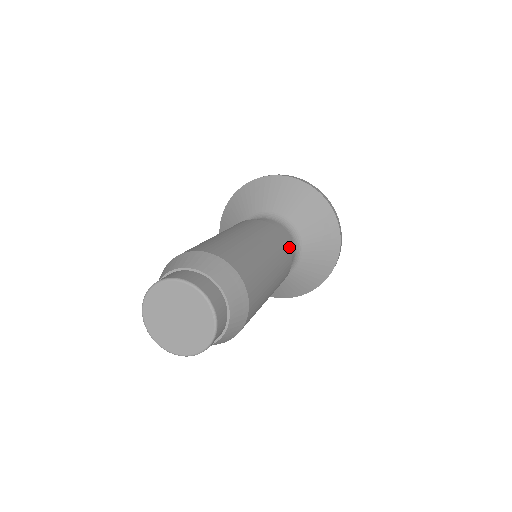
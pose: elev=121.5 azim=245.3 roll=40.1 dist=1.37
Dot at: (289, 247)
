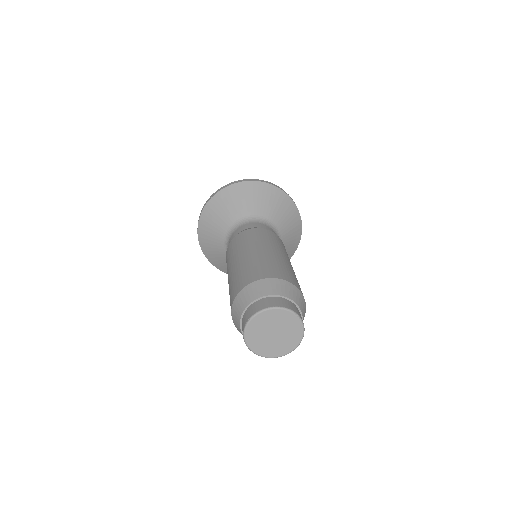
Dot at: (279, 238)
